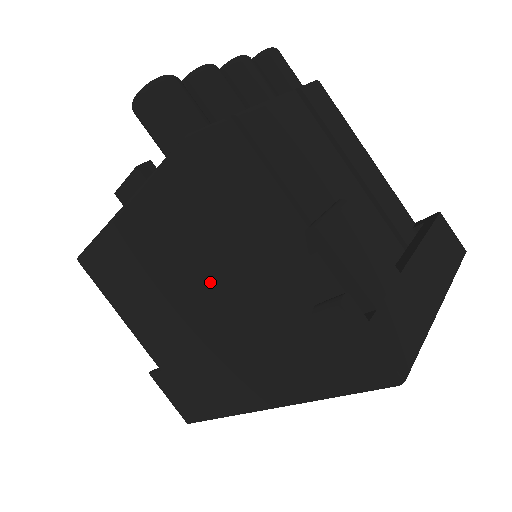
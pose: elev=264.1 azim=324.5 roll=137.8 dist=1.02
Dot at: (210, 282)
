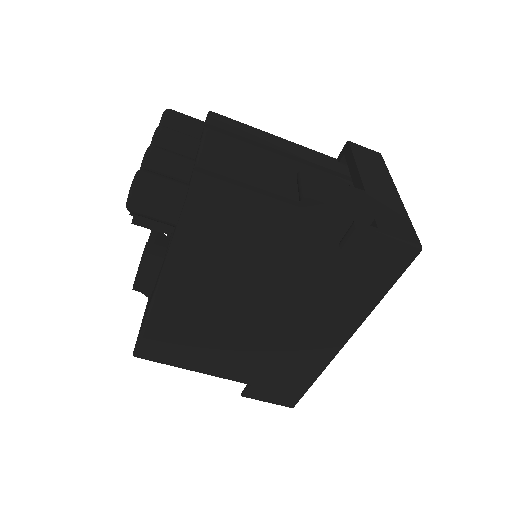
Dot at: (257, 286)
